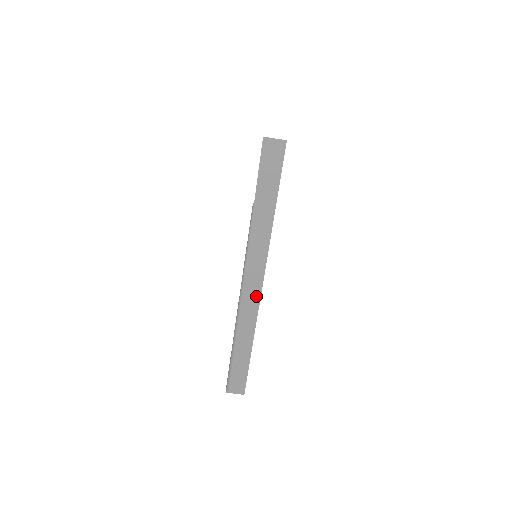
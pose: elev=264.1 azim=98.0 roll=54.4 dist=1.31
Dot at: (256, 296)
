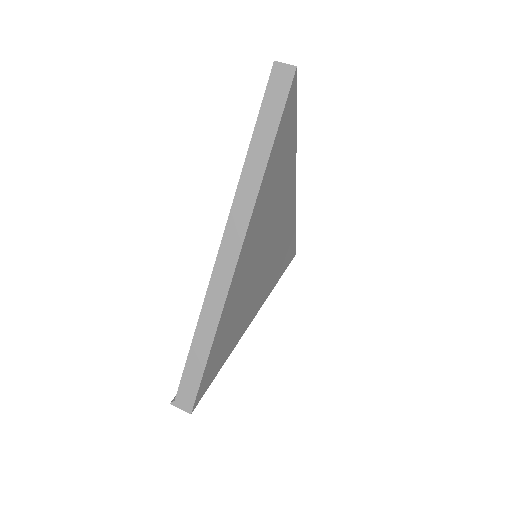
Dot at: (232, 260)
